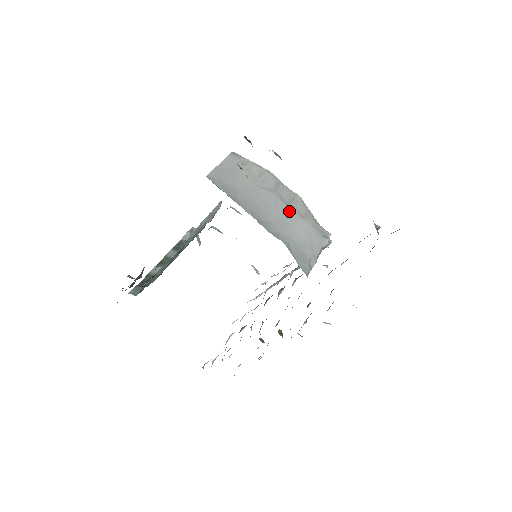
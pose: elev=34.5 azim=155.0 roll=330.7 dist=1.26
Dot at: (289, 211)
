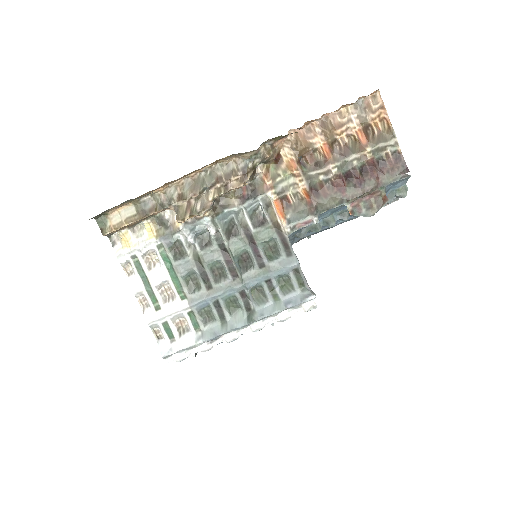
Dot at: occluded
